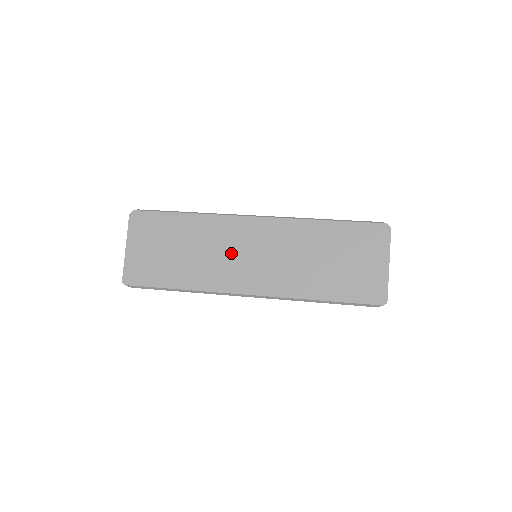
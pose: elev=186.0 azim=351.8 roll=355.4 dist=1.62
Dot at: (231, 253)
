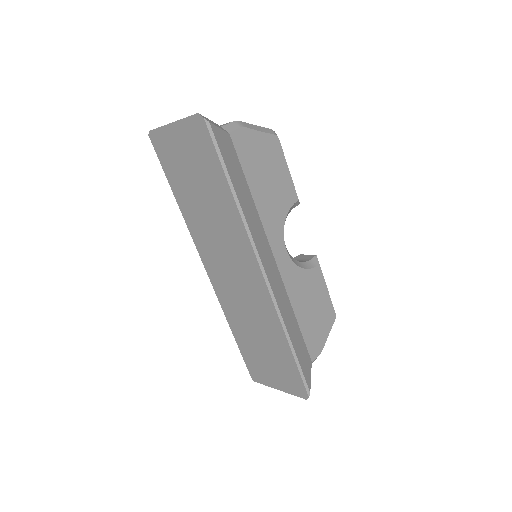
Dot at: (224, 251)
